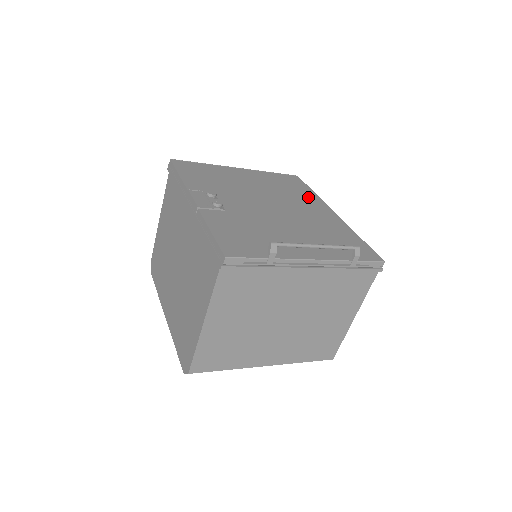
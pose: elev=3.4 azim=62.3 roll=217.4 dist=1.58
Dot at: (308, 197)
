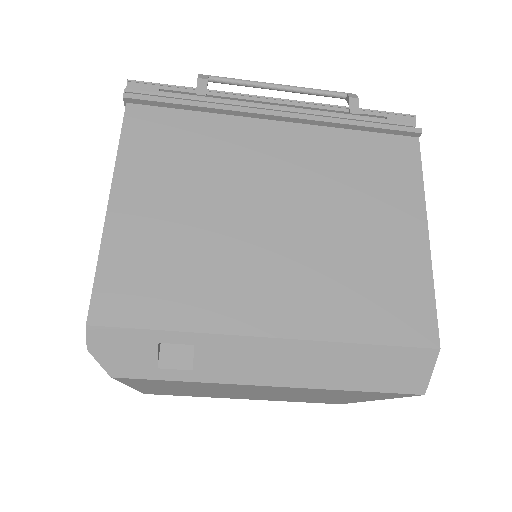
Dot at: occluded
